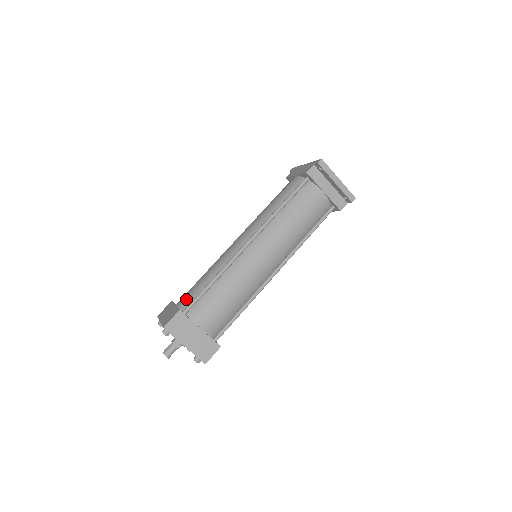
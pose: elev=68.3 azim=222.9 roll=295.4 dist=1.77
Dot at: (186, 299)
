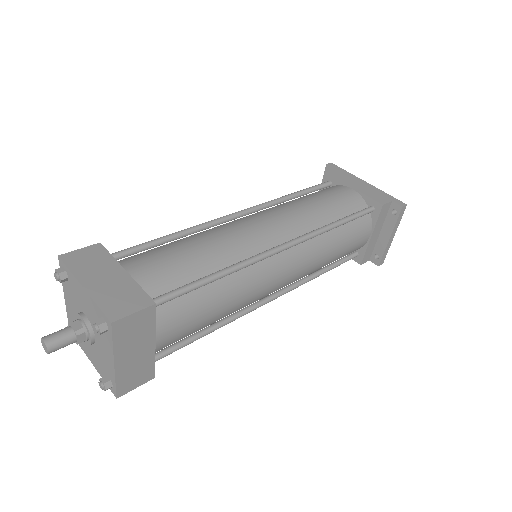
Dot at: (155, 275)
